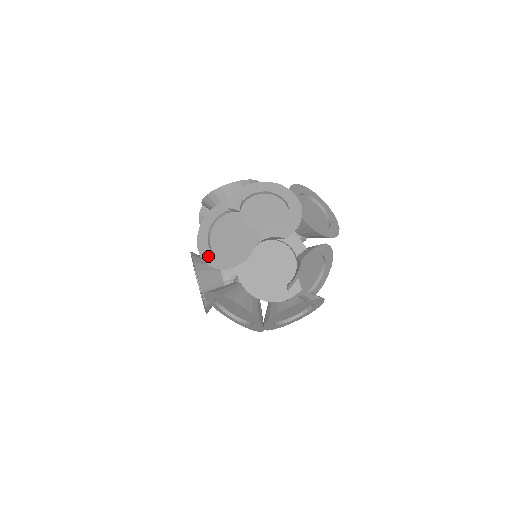
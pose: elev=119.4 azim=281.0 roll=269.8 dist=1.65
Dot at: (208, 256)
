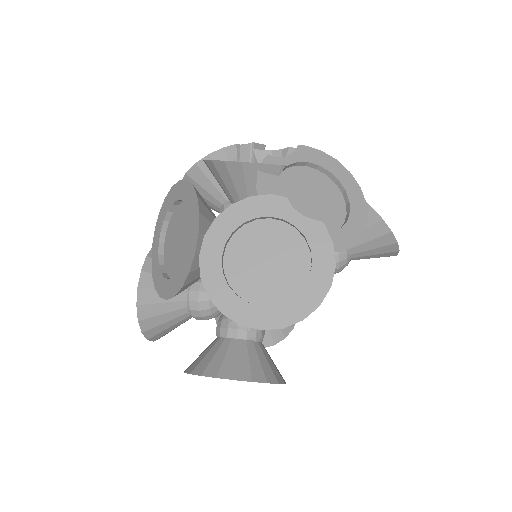
Dot at: occluded
